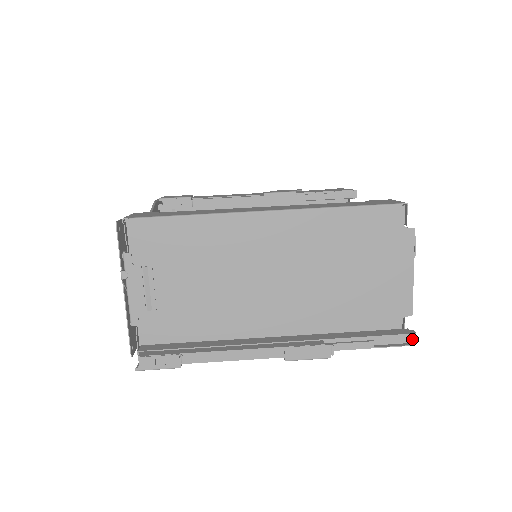
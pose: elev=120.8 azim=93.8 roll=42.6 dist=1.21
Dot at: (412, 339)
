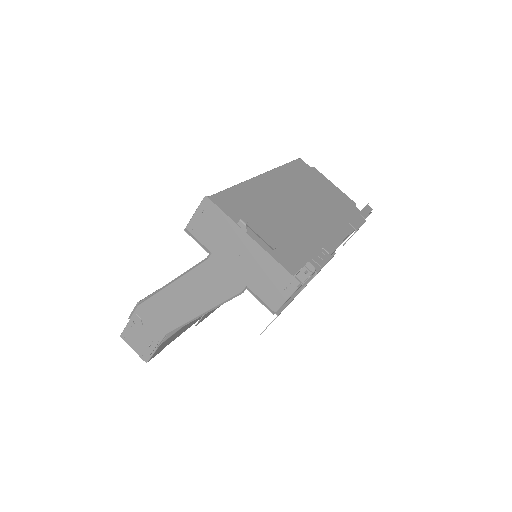
Dot at: (371, 208)
